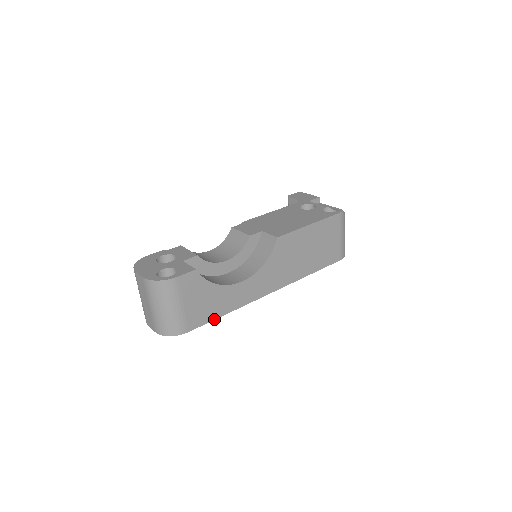
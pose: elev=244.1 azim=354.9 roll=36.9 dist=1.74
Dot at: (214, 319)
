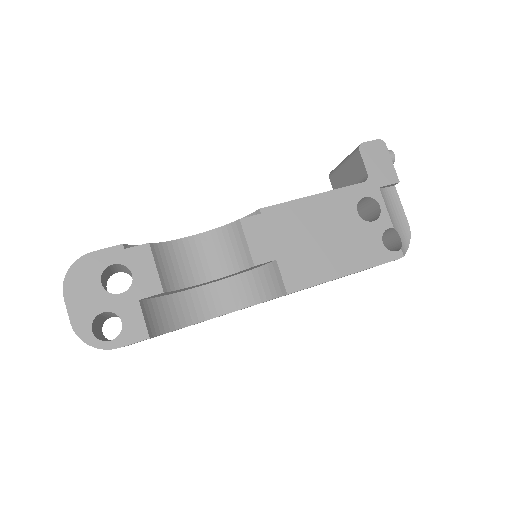
Dot at: occluded
